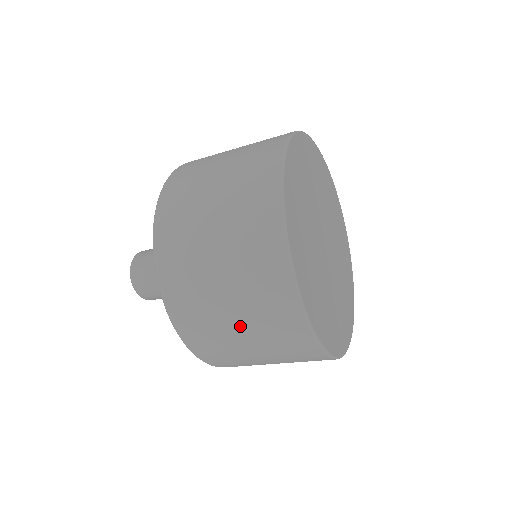
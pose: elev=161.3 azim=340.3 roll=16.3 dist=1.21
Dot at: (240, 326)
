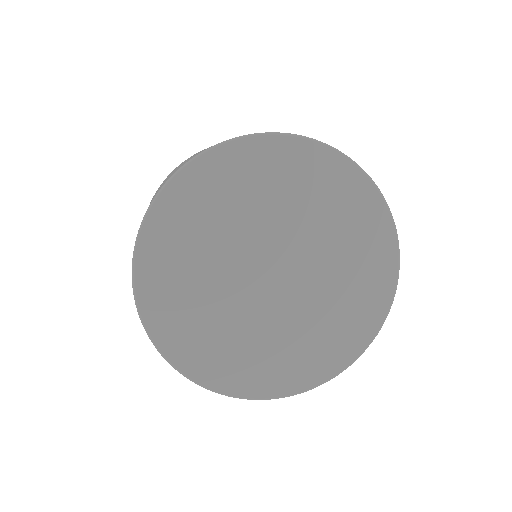
Dot at: occluded
